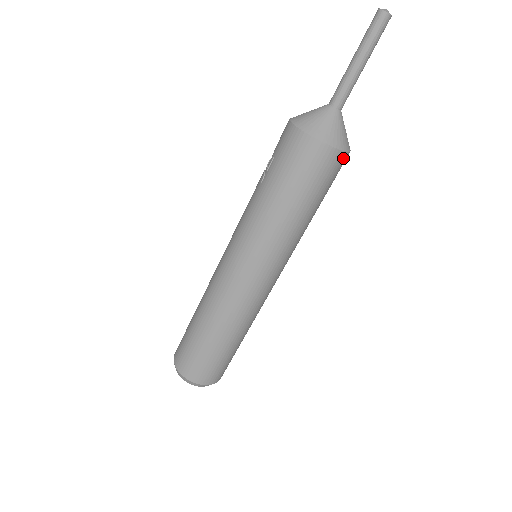
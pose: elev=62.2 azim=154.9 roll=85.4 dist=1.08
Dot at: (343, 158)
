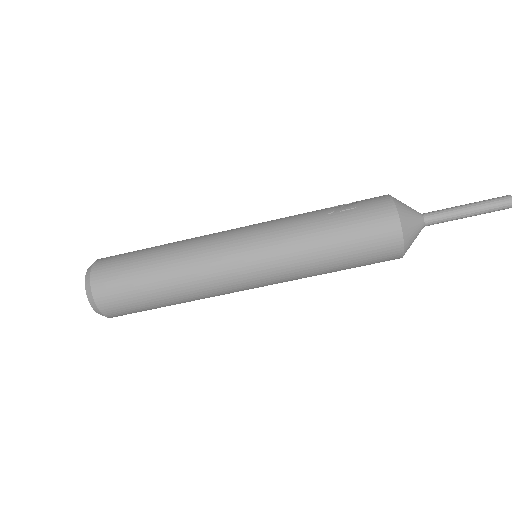
Dot at: (396, 258)
